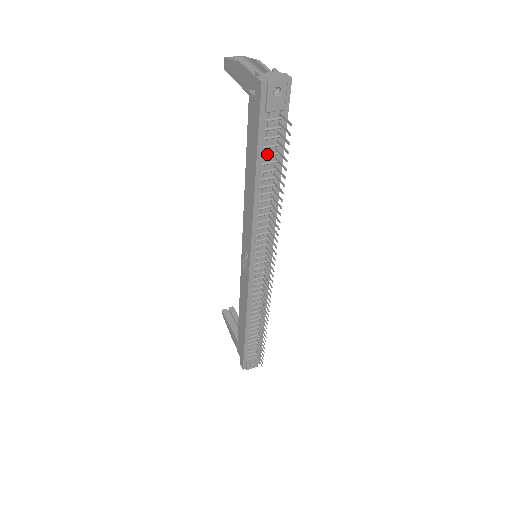
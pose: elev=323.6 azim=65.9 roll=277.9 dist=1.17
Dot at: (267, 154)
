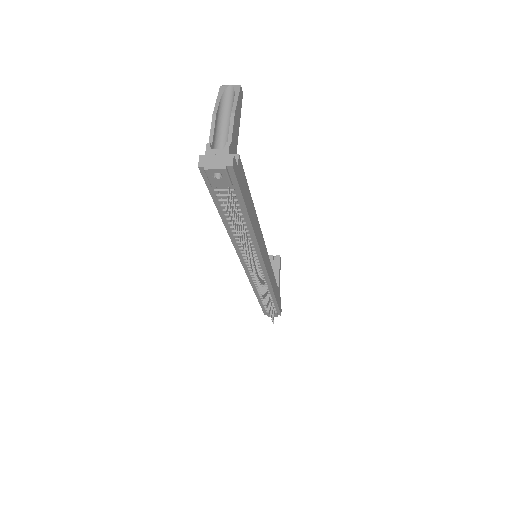
Dot at: occluded
